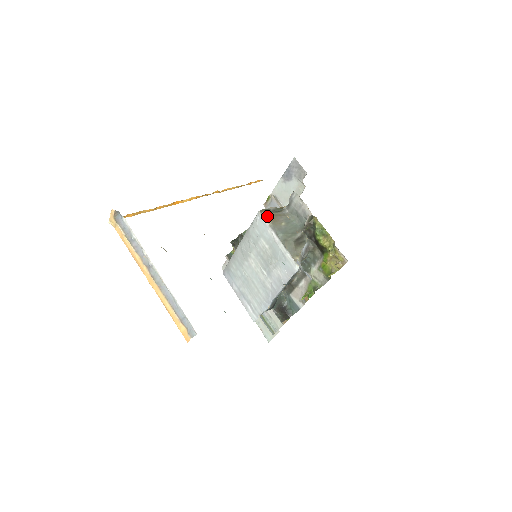
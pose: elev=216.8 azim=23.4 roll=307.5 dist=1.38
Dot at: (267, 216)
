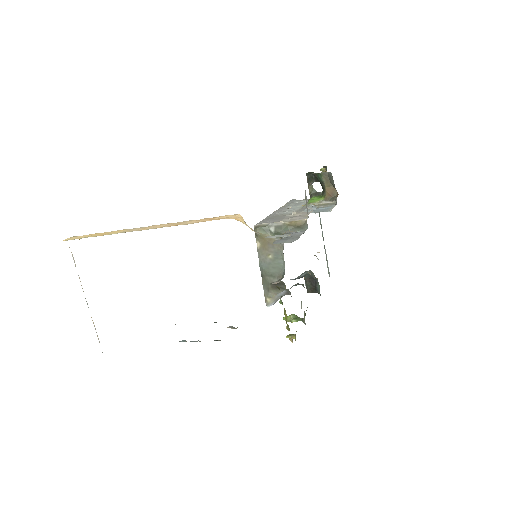
Dot at: (258, 238)
